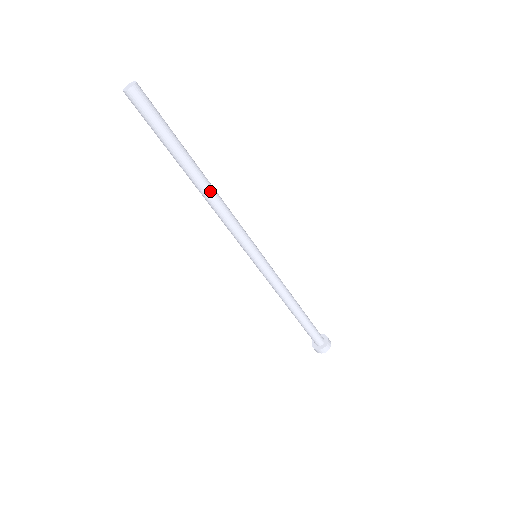
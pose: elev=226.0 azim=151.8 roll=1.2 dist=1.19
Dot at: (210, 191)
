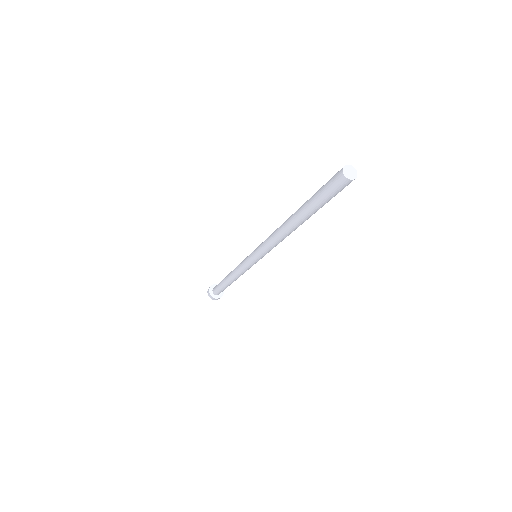
Dot at: occluded
